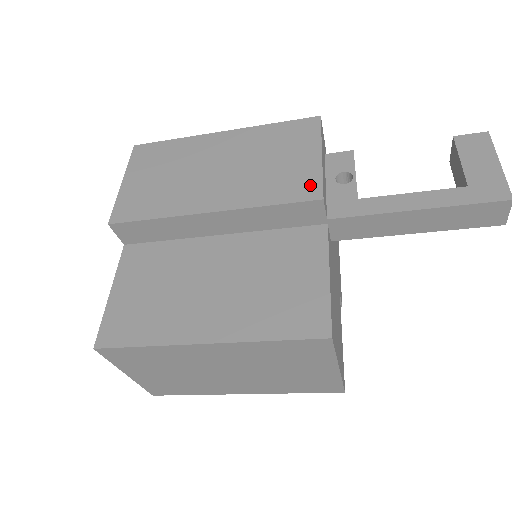
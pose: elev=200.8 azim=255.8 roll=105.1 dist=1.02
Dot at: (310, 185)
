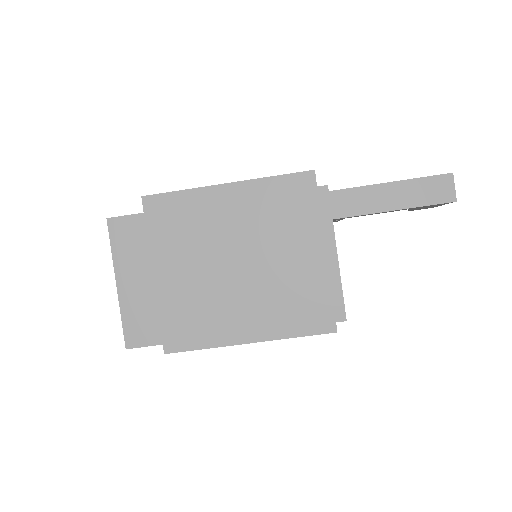
Dot at: occluded
